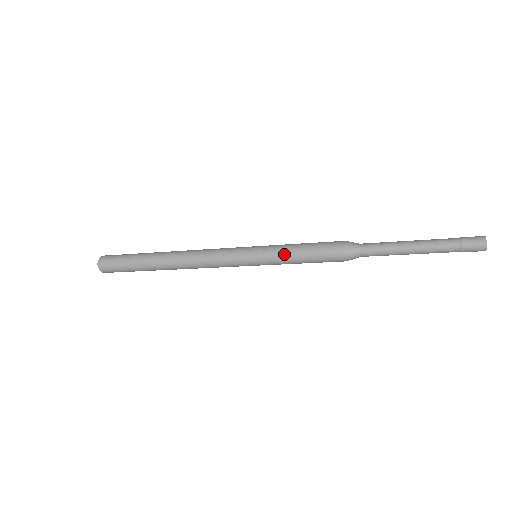
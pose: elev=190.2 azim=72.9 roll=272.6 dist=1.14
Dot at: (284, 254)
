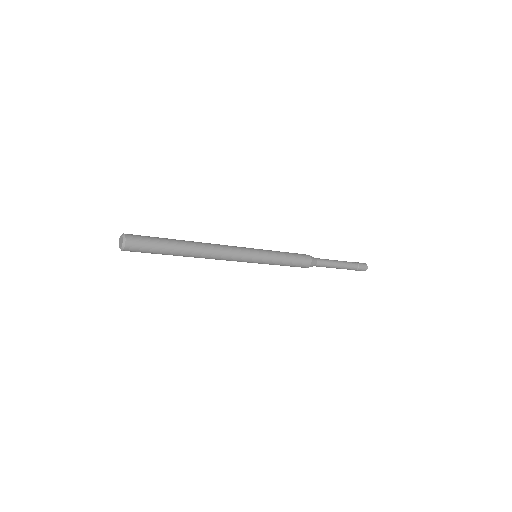
Dot at: (277, 263)
